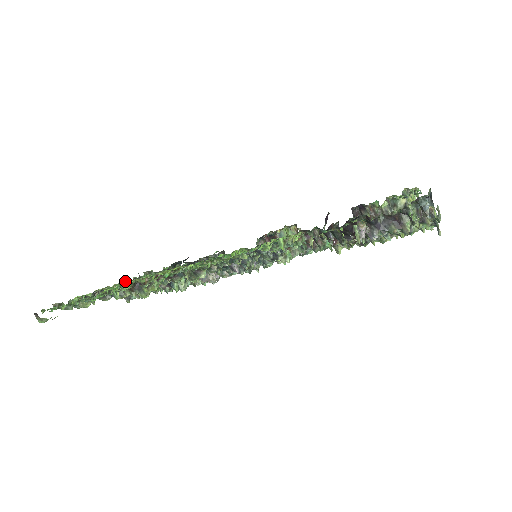
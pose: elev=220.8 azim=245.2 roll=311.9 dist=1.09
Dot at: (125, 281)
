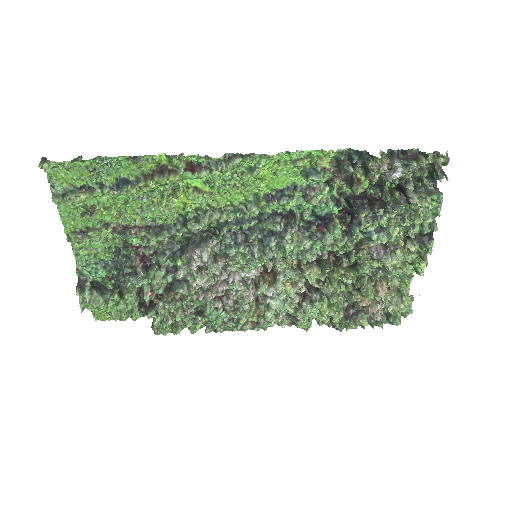
Dot at: (105, 250)
